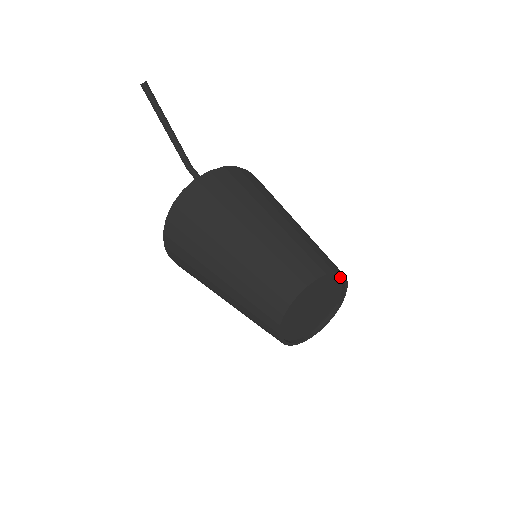
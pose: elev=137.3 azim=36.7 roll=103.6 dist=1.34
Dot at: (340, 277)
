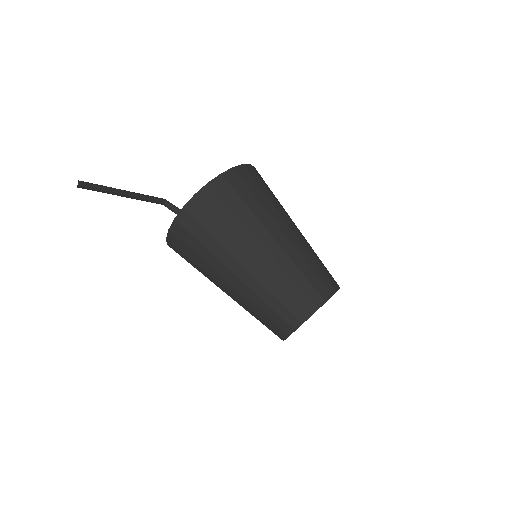
Dot at: (328, 294)
